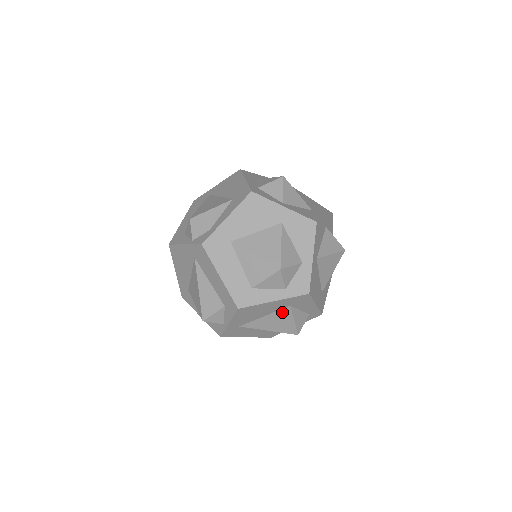
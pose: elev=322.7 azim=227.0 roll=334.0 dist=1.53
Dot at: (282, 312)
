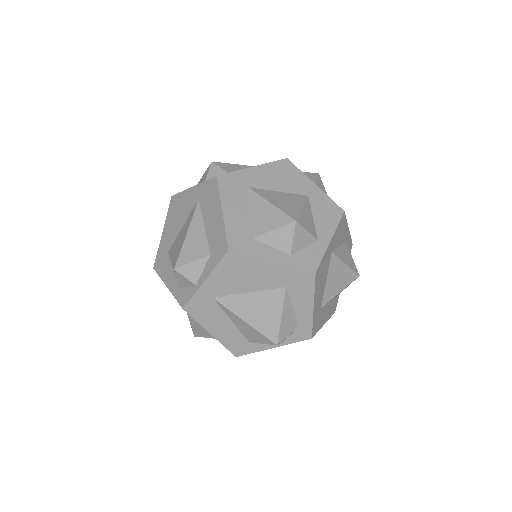
Dot at: (272, 294)
